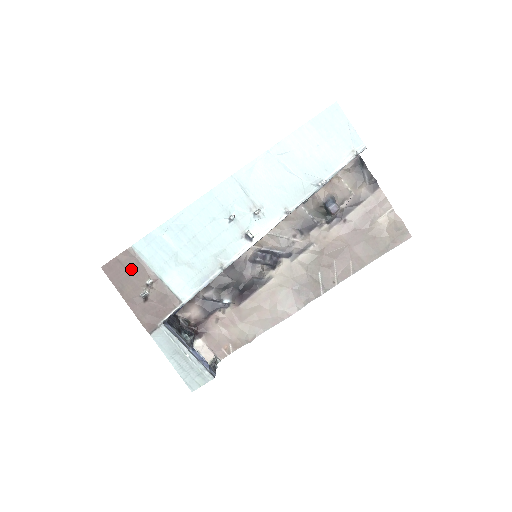
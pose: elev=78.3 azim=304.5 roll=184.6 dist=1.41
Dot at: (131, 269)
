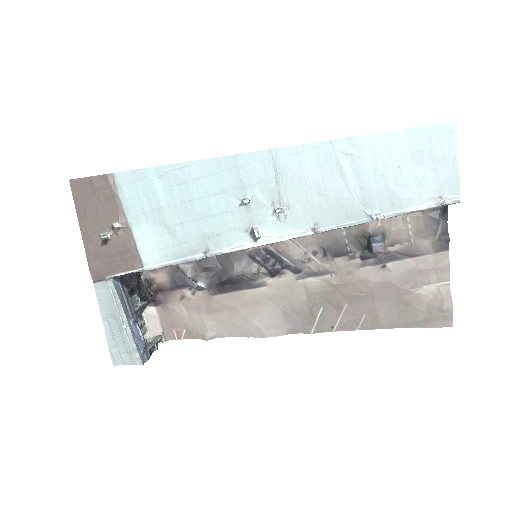
Dot at: (102, 200)
